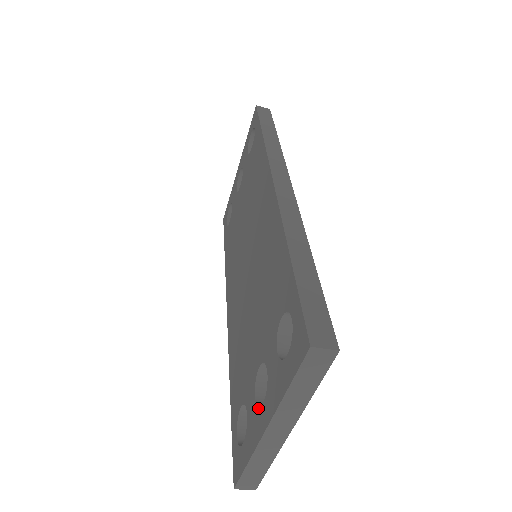
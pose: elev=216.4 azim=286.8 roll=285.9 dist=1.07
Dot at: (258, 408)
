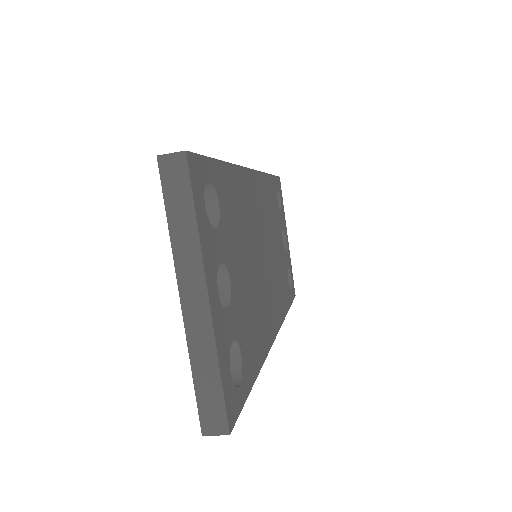
Dot at: occluded
